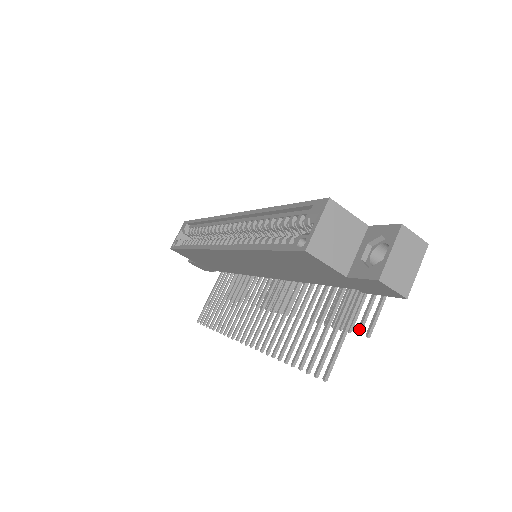
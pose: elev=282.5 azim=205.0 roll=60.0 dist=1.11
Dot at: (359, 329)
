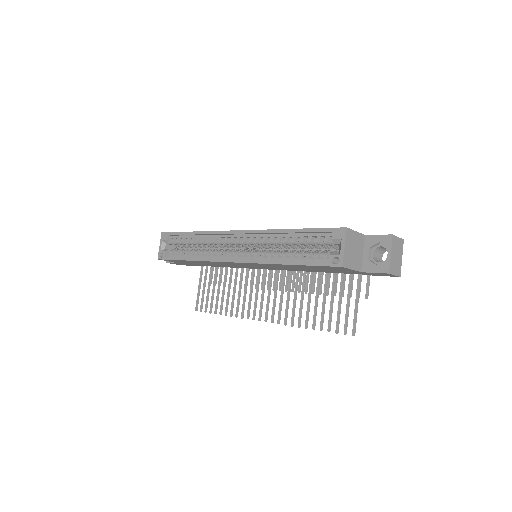
Dot at: occluded
